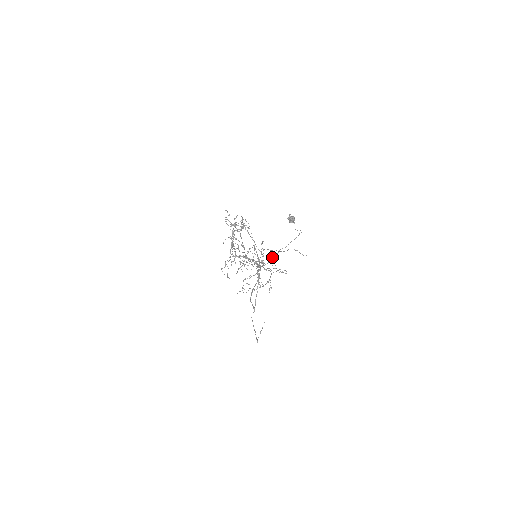
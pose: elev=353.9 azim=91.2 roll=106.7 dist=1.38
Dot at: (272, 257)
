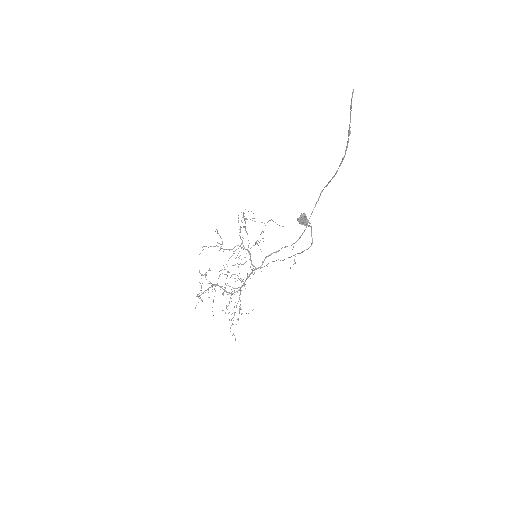
Dot at: occluded
